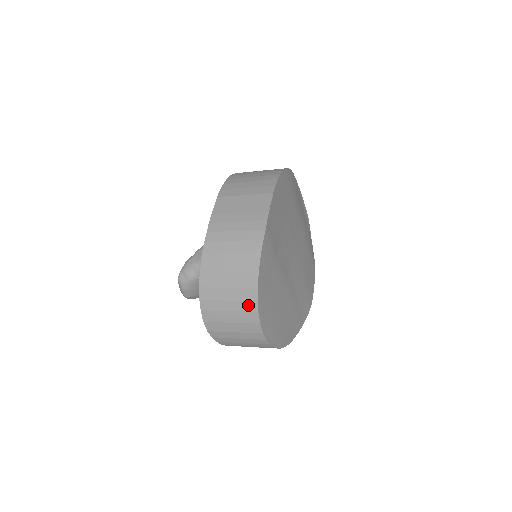
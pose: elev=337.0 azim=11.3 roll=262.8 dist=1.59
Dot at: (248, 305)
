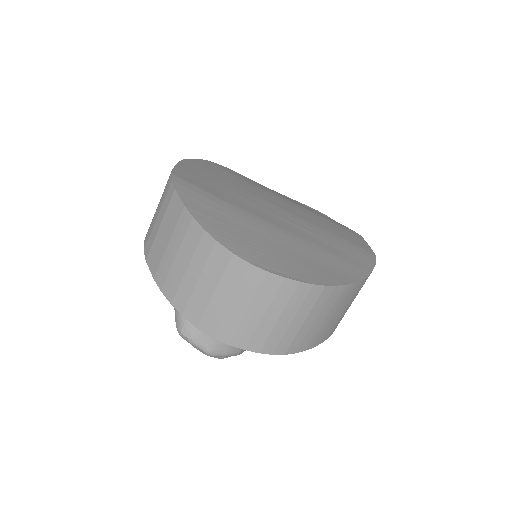
Dot at: (203, 247)
